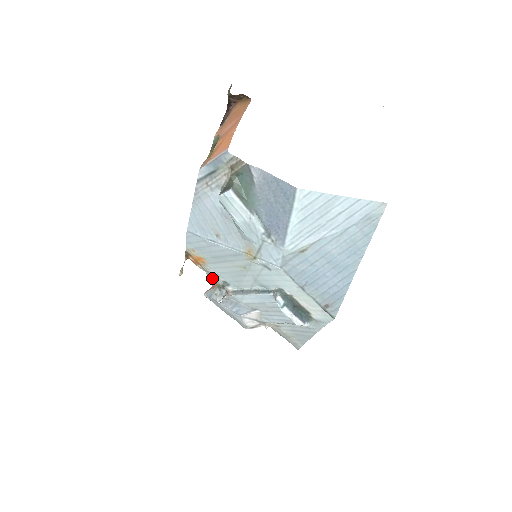
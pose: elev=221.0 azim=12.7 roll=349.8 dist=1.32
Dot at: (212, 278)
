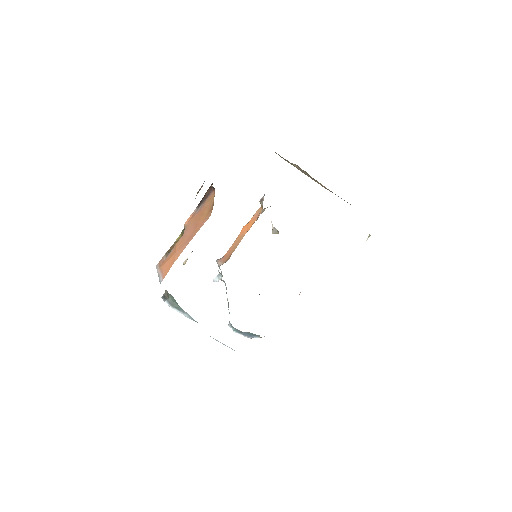
Dot at: occluded
